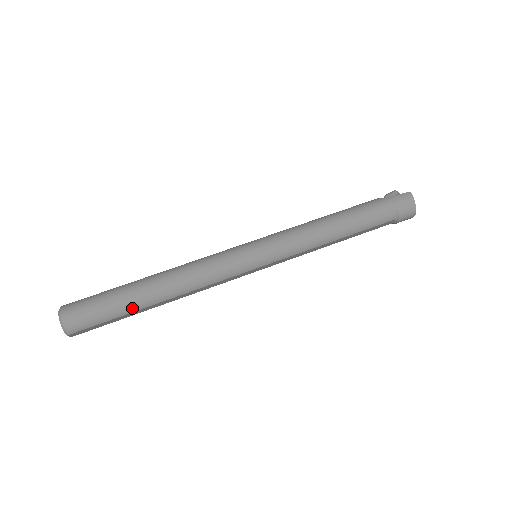
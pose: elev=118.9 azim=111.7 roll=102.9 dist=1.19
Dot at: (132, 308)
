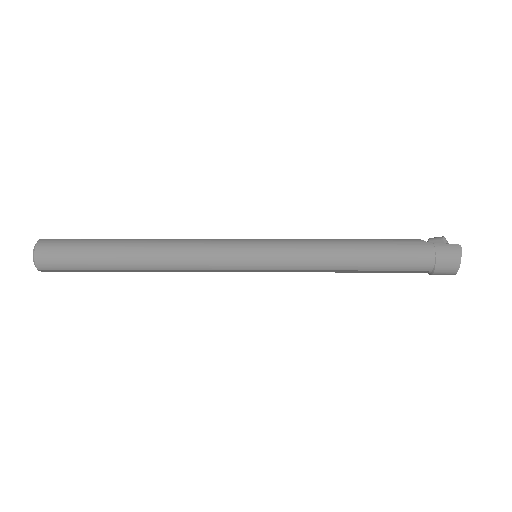
Dot at: (106, 266)
